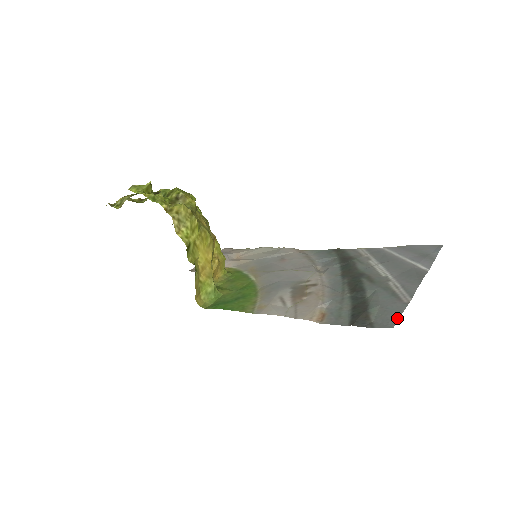
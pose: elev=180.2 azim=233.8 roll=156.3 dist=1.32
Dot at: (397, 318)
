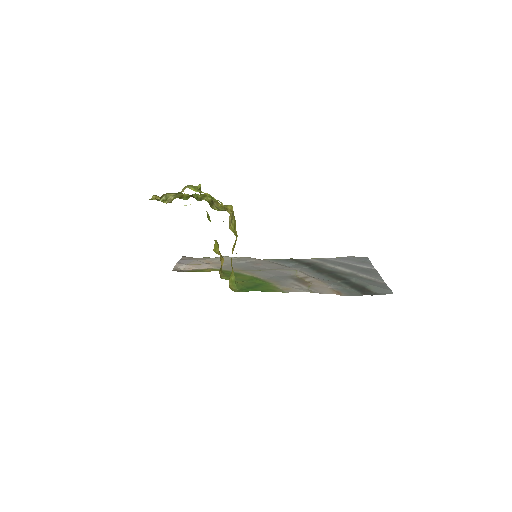
Dot at: (390, 289)
